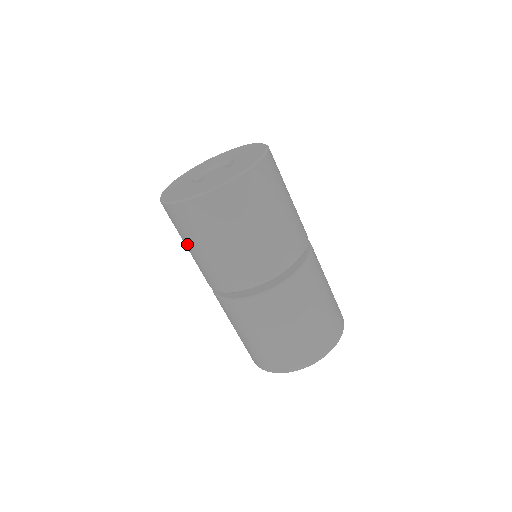
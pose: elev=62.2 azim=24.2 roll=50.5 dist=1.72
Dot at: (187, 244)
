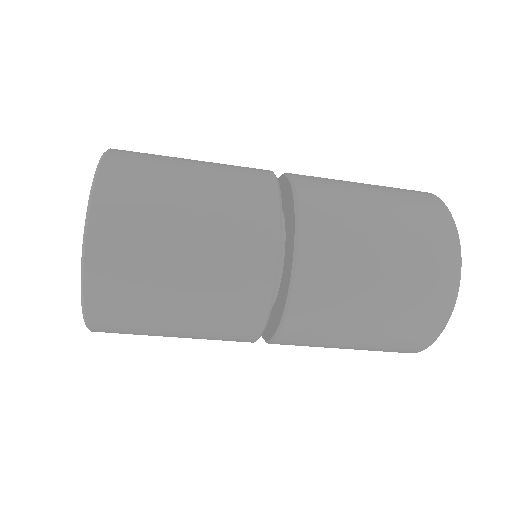
Dot at: occluded
